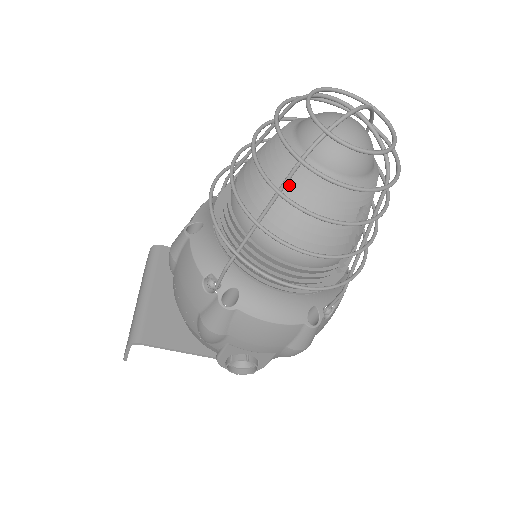
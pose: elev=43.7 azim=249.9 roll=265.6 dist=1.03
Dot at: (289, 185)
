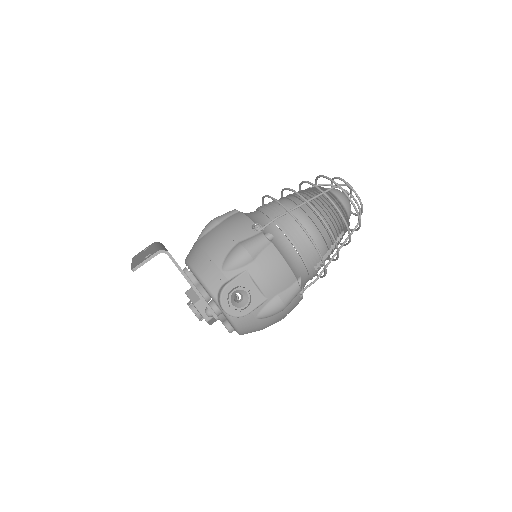
Dot at: (323, 197)
